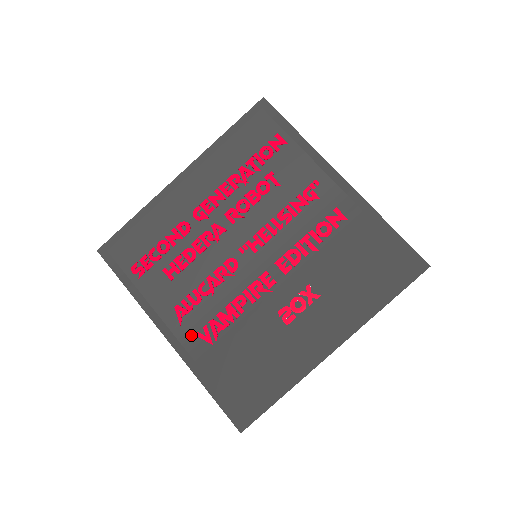
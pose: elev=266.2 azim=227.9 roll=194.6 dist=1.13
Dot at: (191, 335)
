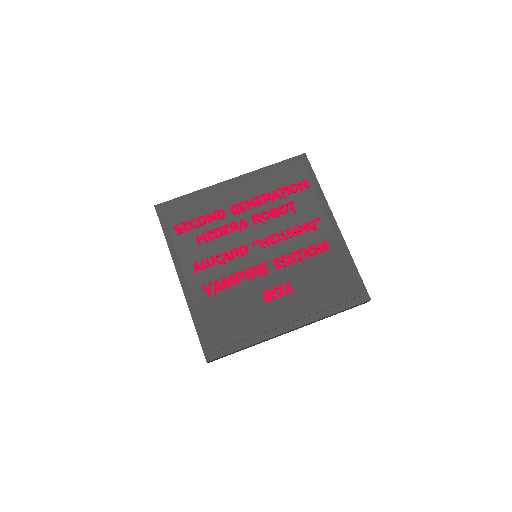
Dot at: (198, 285)
